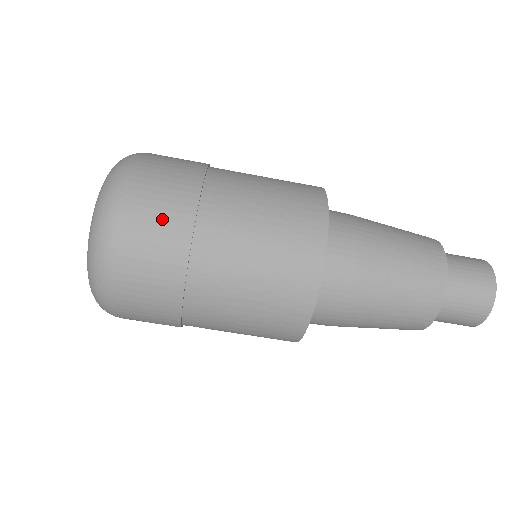
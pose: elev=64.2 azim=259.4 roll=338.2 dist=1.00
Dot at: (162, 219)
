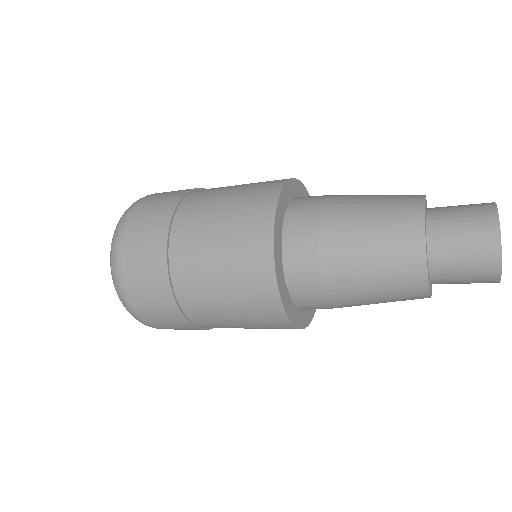
Dot at: (177, 328)
